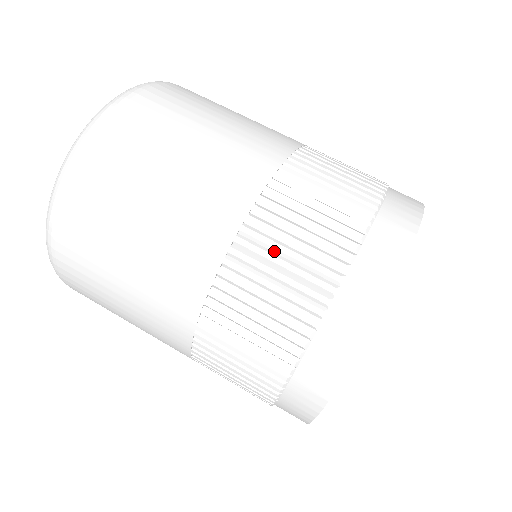
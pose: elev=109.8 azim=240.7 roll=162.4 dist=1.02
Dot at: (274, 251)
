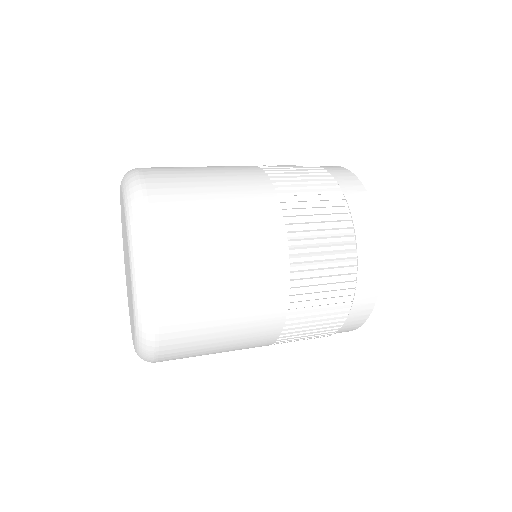
Dot at: (311, 229)
